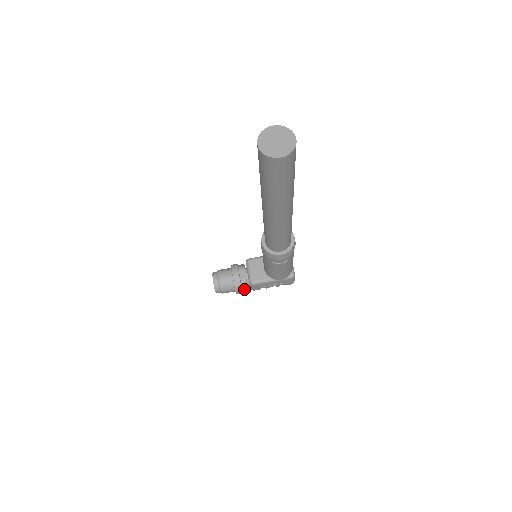
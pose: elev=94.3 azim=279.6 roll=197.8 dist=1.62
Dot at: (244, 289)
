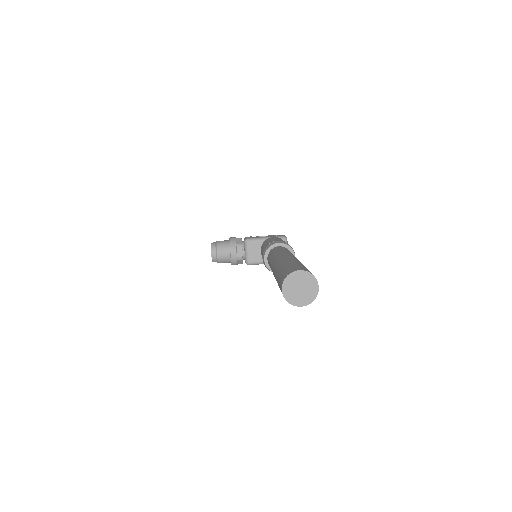
Dot at: (239, 263)
